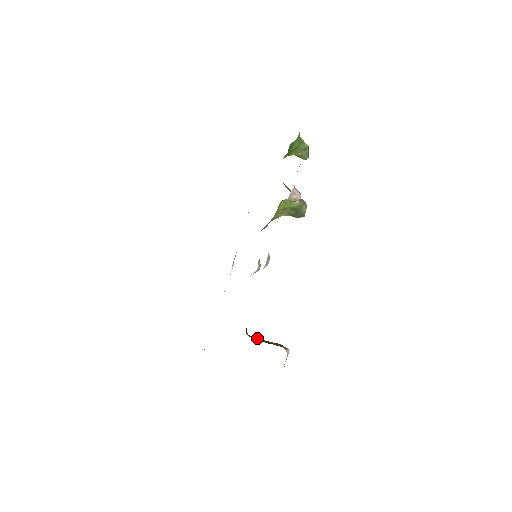
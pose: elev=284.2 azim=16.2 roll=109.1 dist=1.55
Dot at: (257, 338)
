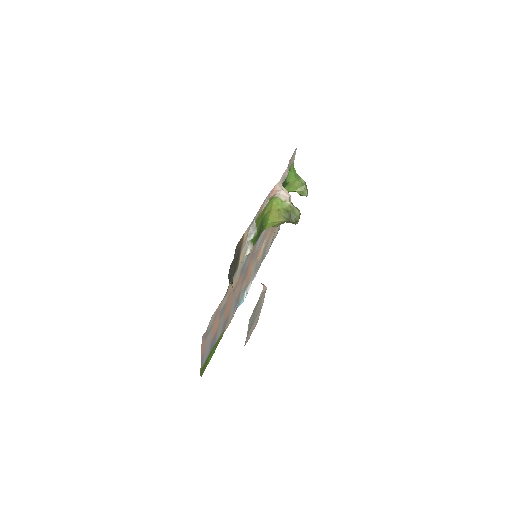
Dot at: occluded
